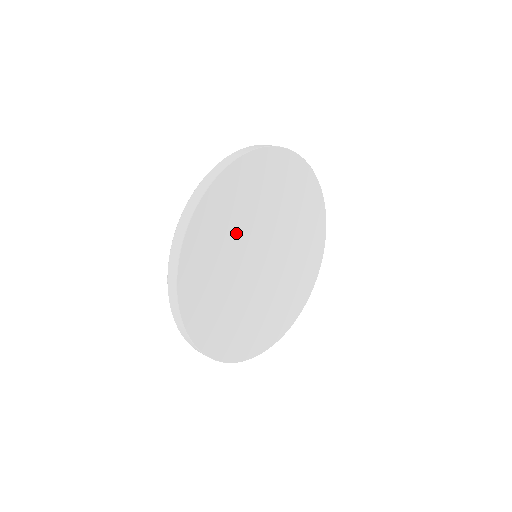
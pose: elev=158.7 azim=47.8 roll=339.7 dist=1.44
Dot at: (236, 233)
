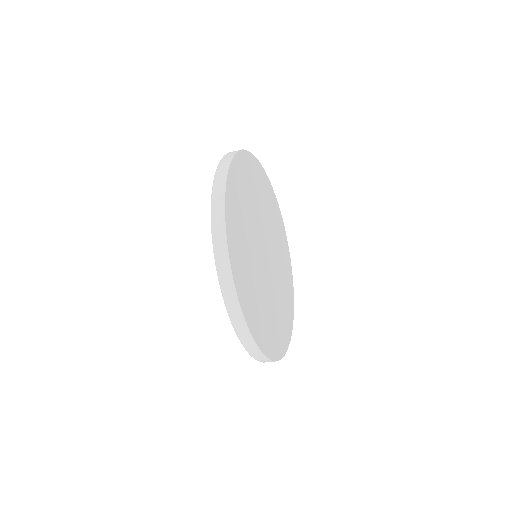
Dot at: (248, 238)
